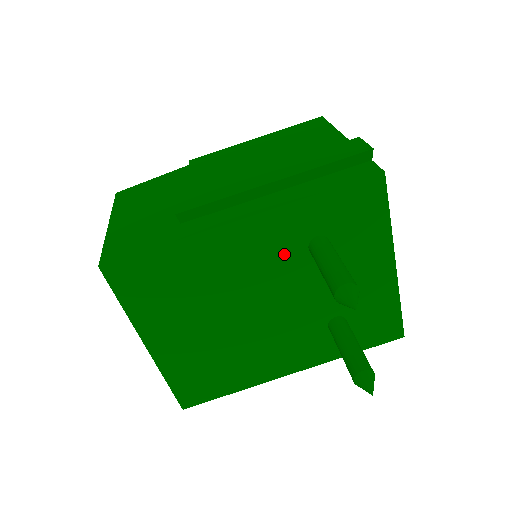
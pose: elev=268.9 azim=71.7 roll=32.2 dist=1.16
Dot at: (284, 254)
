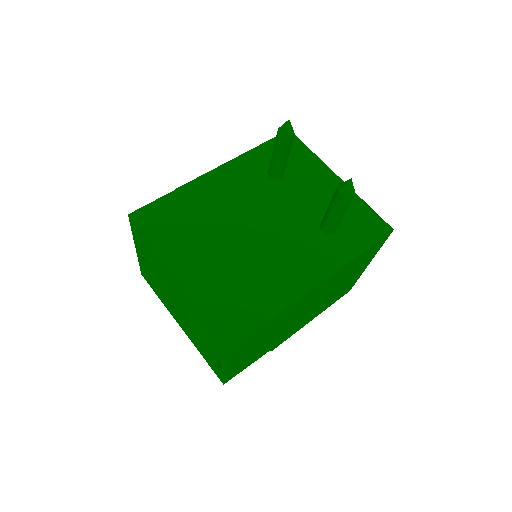
Dot at: (255, 184)
